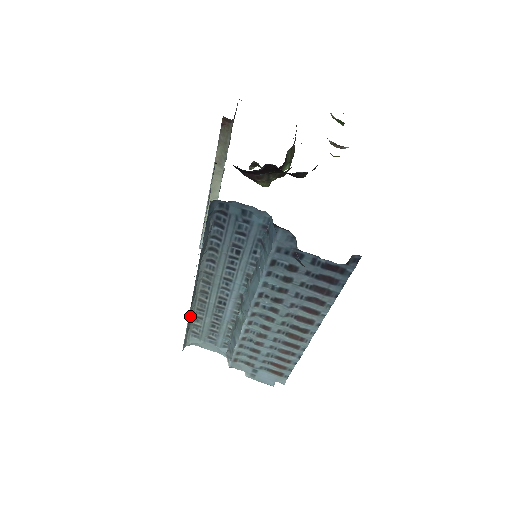
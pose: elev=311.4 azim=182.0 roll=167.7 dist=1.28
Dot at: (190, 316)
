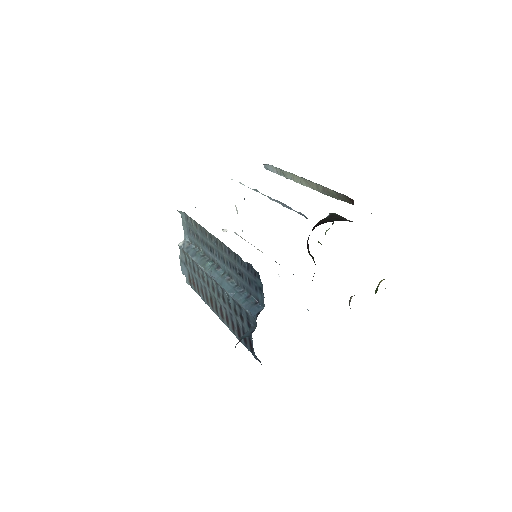
Dot at: occluded
